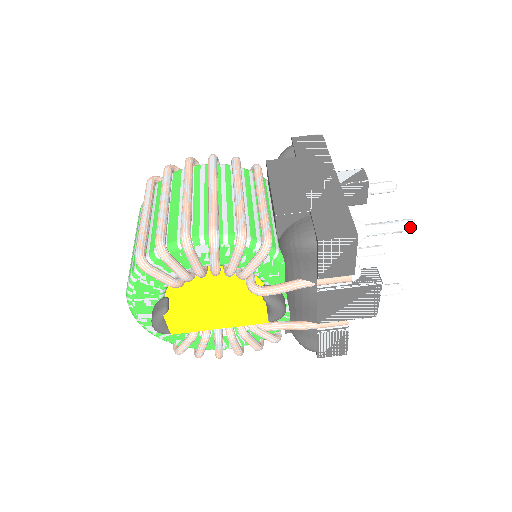
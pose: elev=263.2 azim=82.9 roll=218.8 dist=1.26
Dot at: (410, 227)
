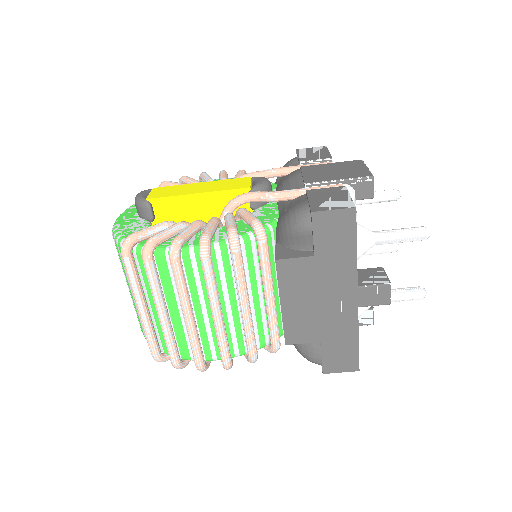
Dot at: (418, 299)
